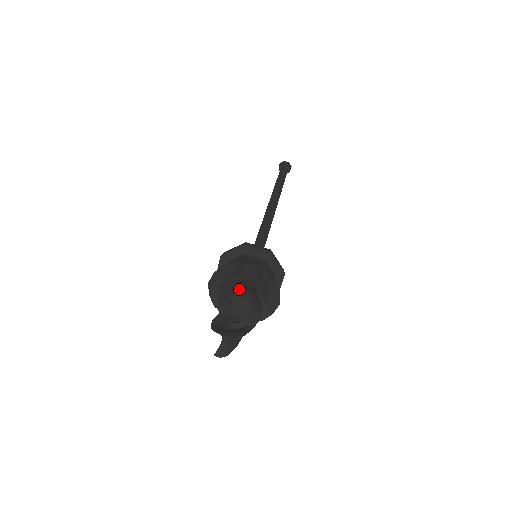
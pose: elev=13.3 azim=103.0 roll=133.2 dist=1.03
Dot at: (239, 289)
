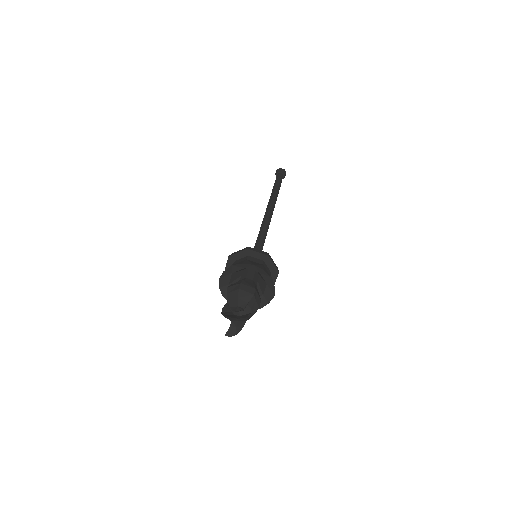
Dot at: (243, 285)
